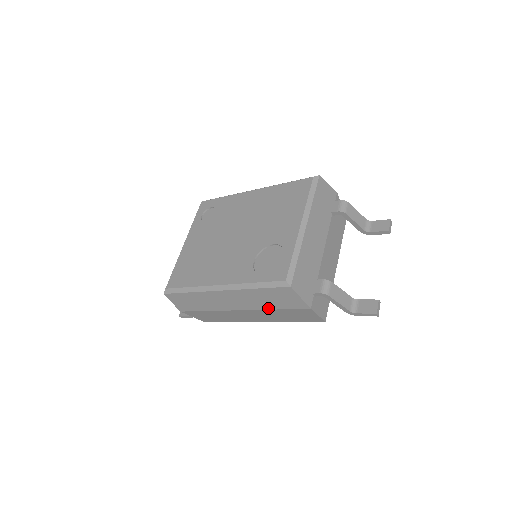
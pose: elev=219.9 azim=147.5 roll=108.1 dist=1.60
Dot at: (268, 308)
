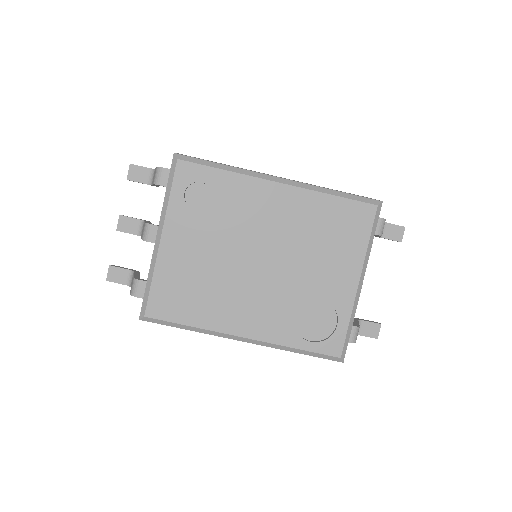
Dot at: occluded
